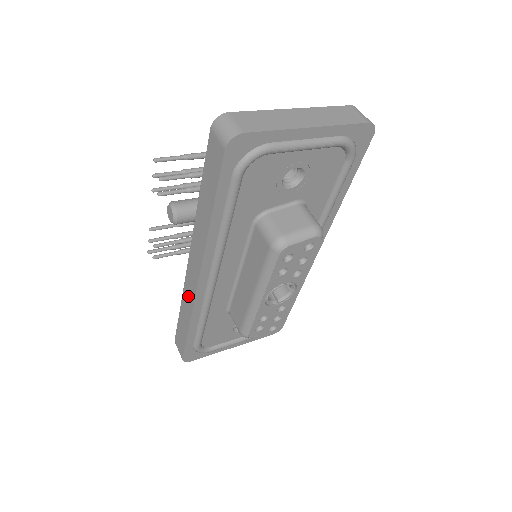
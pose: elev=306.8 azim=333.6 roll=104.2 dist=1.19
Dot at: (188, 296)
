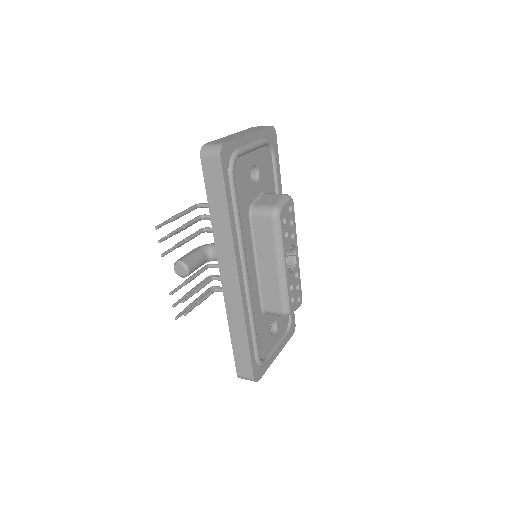
Dot at: (234, 308)
